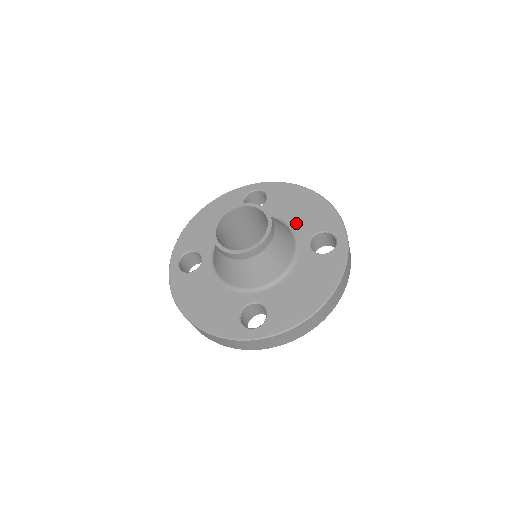
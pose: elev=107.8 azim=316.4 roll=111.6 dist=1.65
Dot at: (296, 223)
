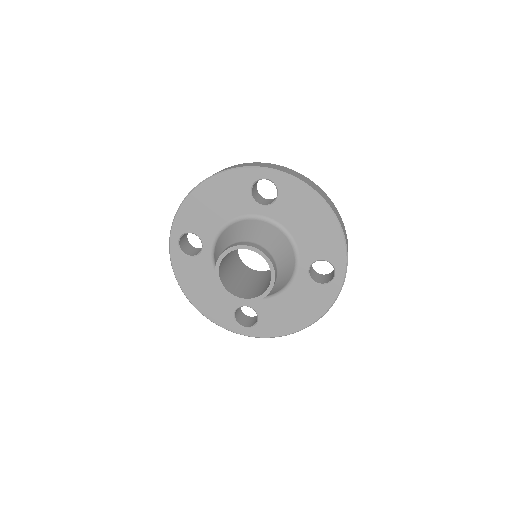
Dot at: (302, 241)
